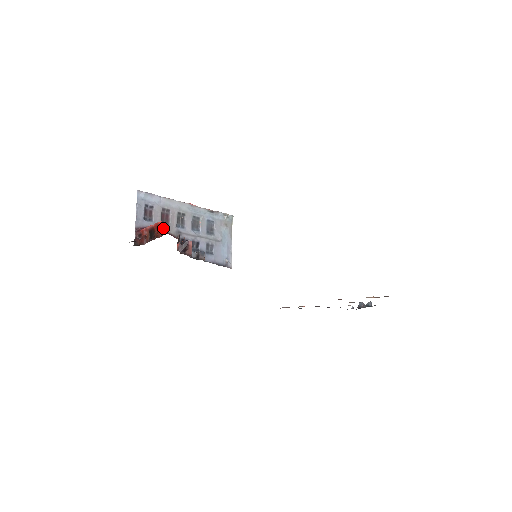
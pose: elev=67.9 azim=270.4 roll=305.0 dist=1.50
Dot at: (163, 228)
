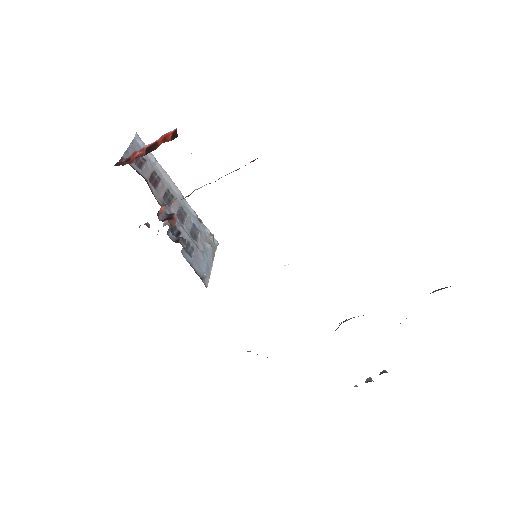
Dot at: (176, 133)
